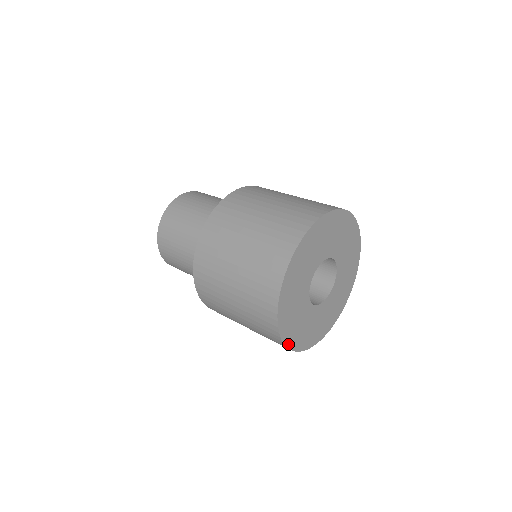
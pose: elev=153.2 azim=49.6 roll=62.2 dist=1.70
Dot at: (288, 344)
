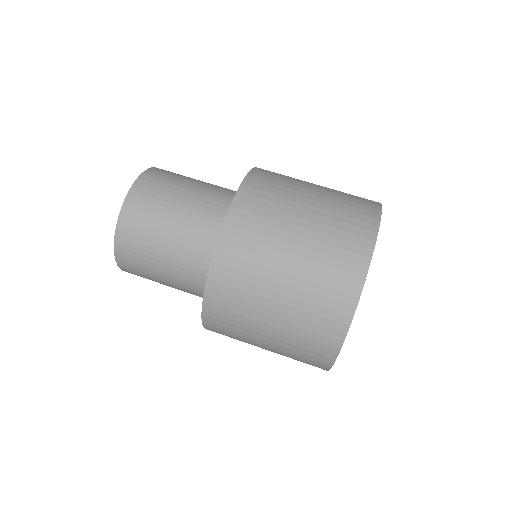
Dot at: occluded
